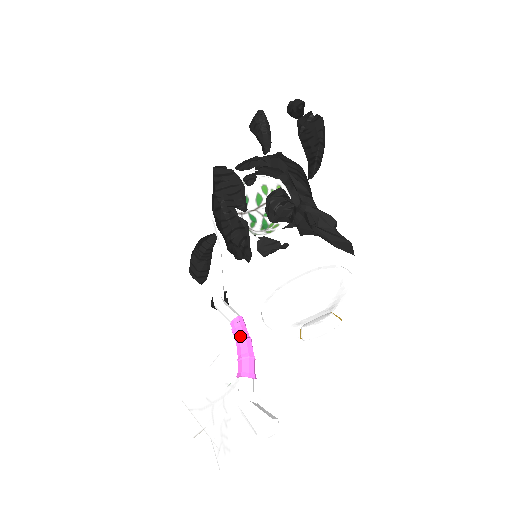
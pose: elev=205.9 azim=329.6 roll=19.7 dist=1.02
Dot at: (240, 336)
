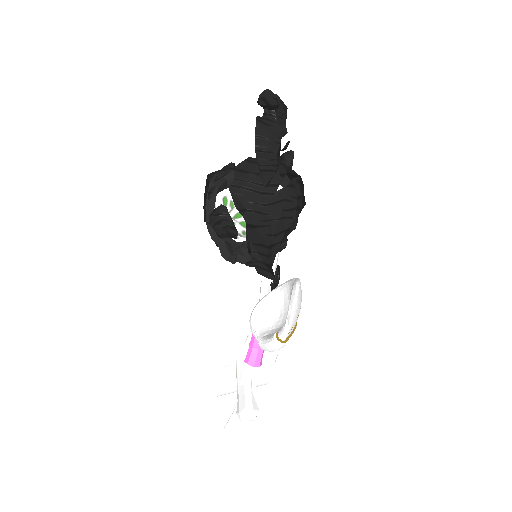
Dot at: occluded
